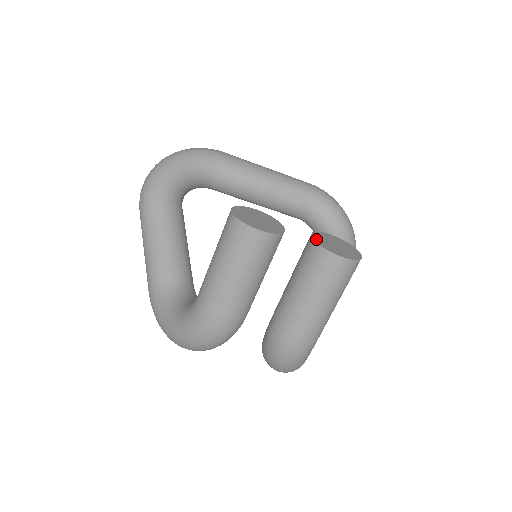
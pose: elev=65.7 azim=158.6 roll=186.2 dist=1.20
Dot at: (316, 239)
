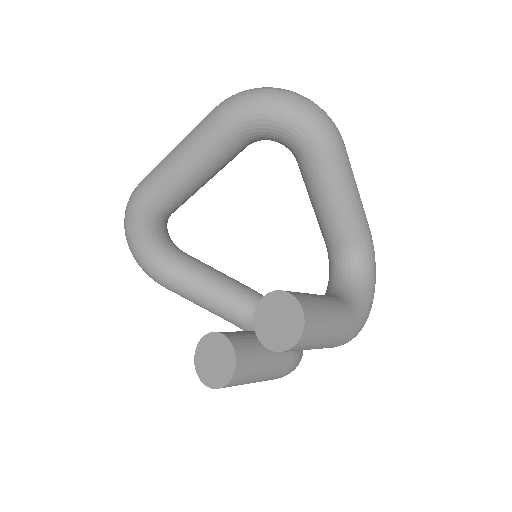
Dot at: (260, 335)
